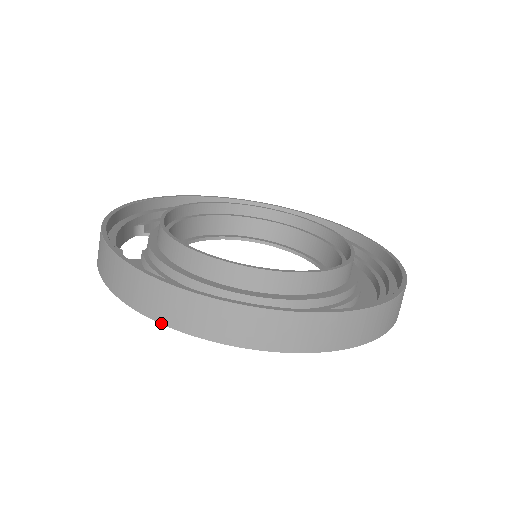
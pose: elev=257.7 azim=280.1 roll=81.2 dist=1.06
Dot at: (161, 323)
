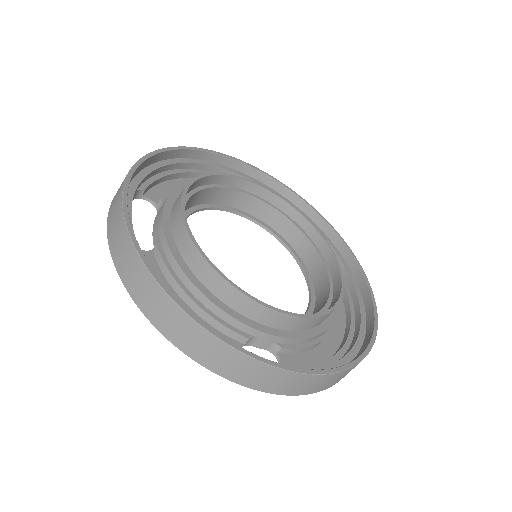
Dot at: (194, 360)
